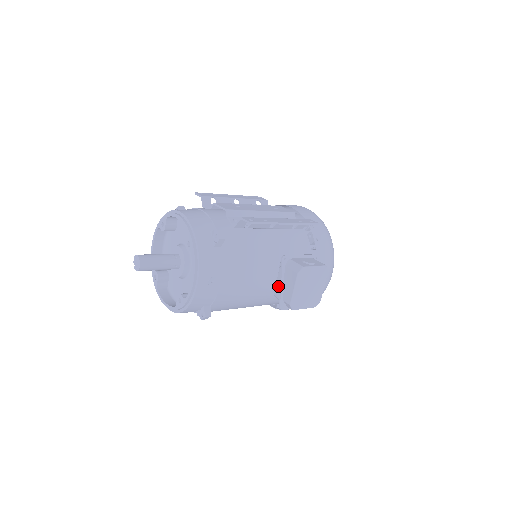
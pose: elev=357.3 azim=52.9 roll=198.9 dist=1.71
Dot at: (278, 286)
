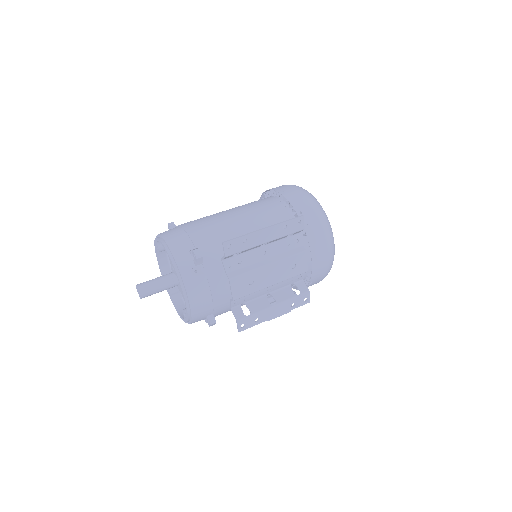
Dot at: occluded
